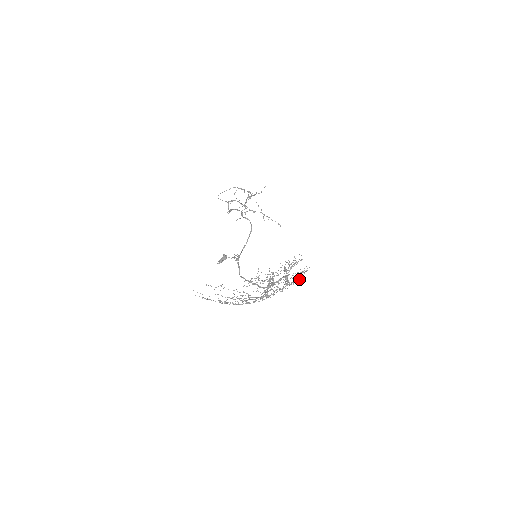
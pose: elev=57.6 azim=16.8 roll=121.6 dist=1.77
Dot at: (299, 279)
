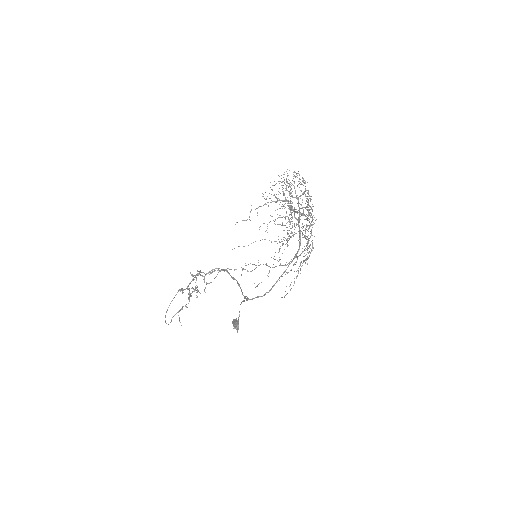
Dot at: occluded
